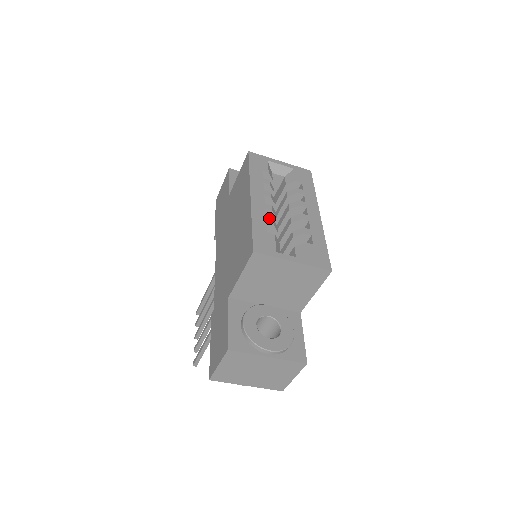
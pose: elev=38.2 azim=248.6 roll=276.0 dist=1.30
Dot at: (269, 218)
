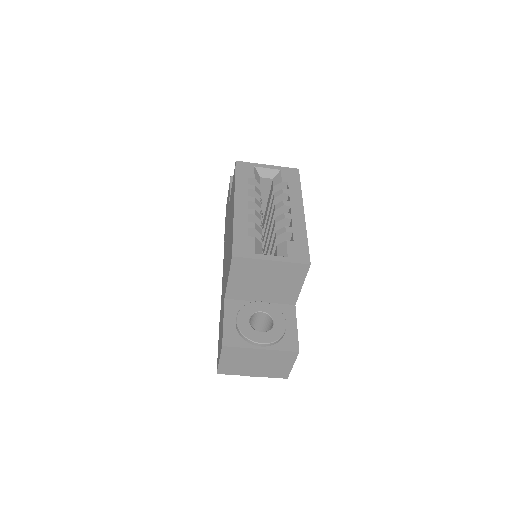
Dot at: (251, 222)
